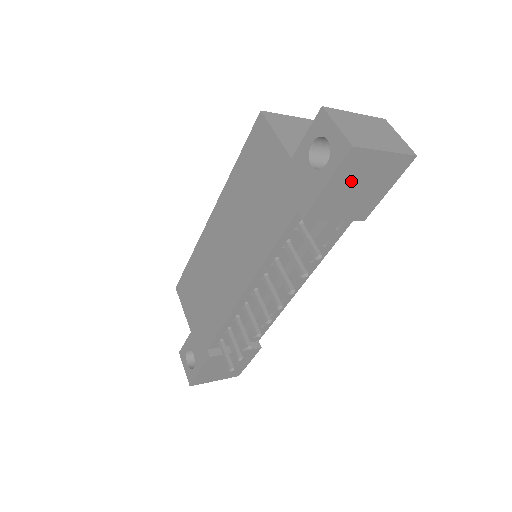
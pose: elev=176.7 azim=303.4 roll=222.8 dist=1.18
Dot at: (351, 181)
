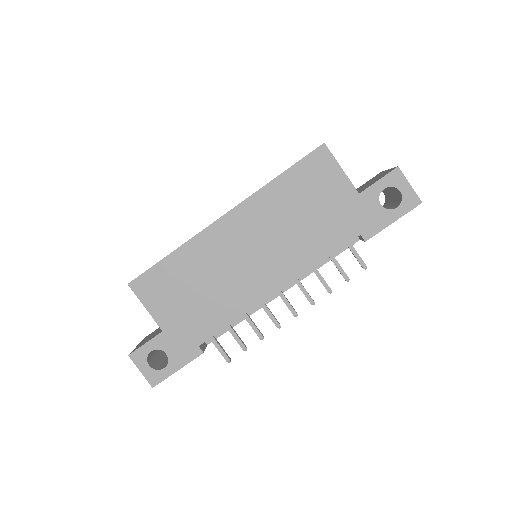
Dot at: occluded
